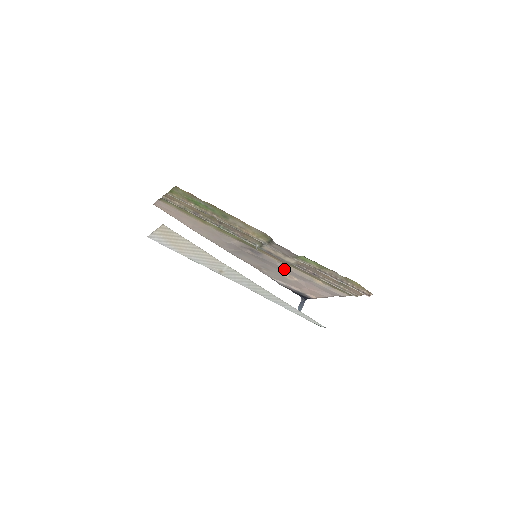
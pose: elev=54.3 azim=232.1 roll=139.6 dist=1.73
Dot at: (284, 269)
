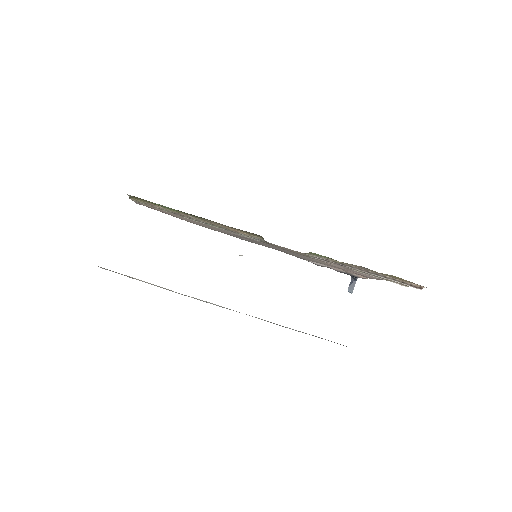
Dot at: occluded
